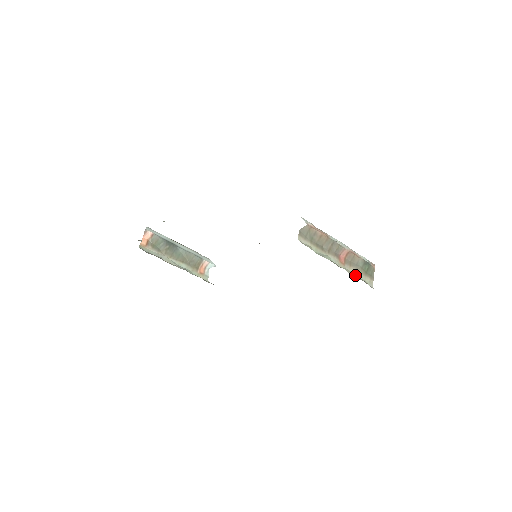
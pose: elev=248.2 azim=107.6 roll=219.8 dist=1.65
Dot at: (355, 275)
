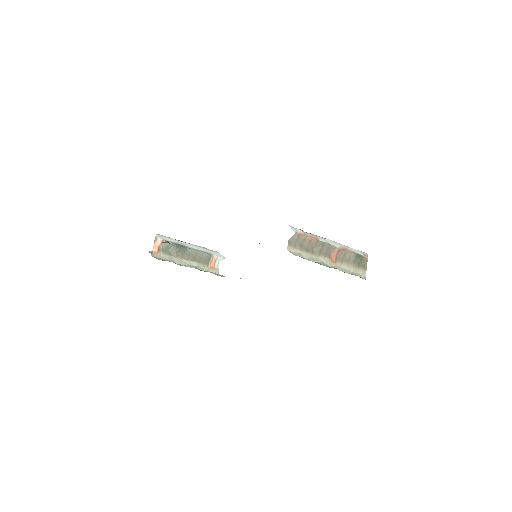
Dot at: (347, 270)
